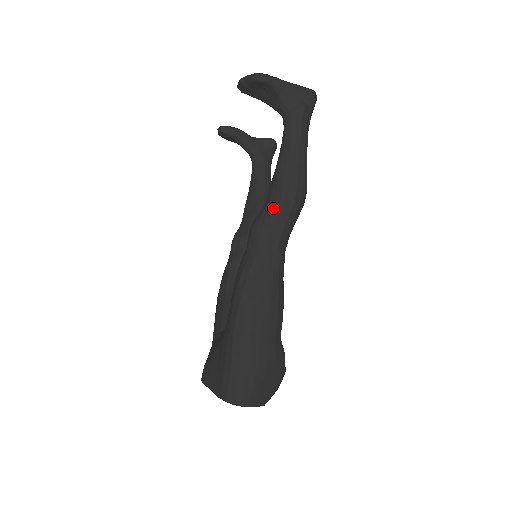
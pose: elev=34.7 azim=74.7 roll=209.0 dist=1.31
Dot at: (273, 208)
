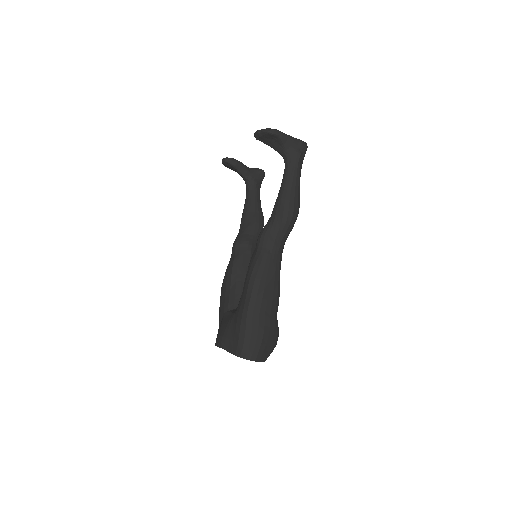
Dot at: (277, 222)
